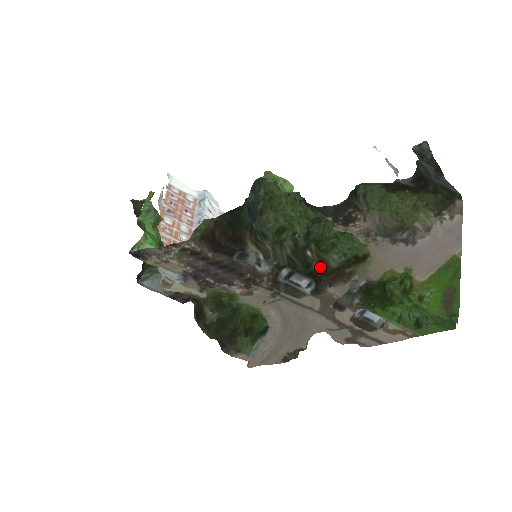
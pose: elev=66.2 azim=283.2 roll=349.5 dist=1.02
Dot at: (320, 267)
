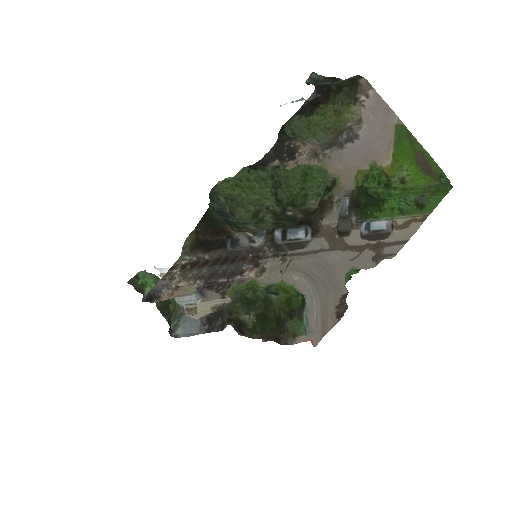
Dot at: (305, 214)
